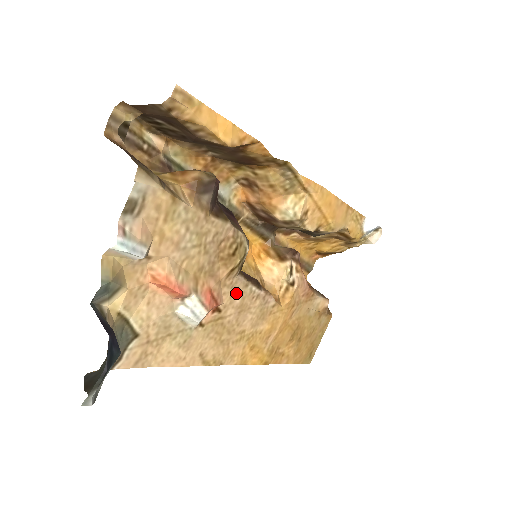
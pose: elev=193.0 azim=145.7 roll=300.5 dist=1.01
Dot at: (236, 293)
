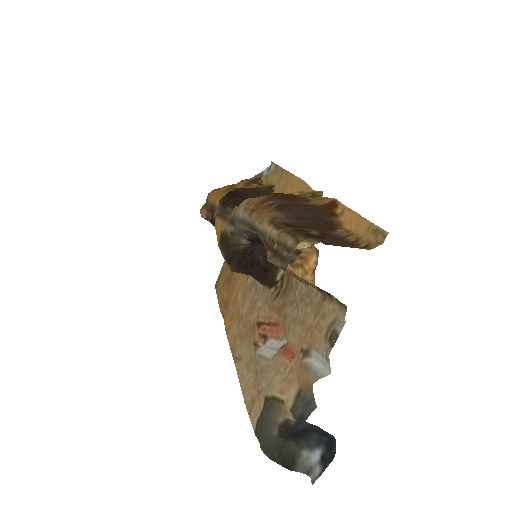
Dot at: (262, 301)
